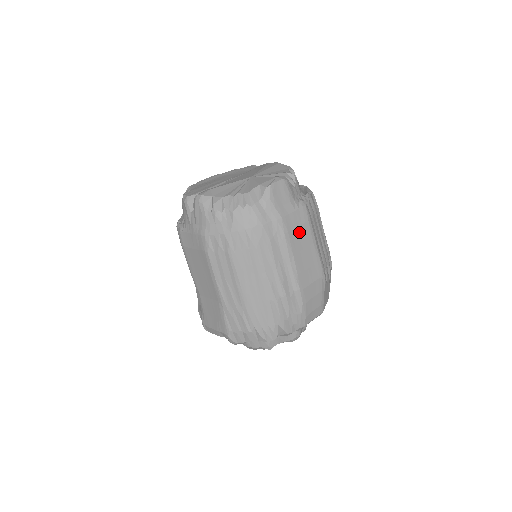
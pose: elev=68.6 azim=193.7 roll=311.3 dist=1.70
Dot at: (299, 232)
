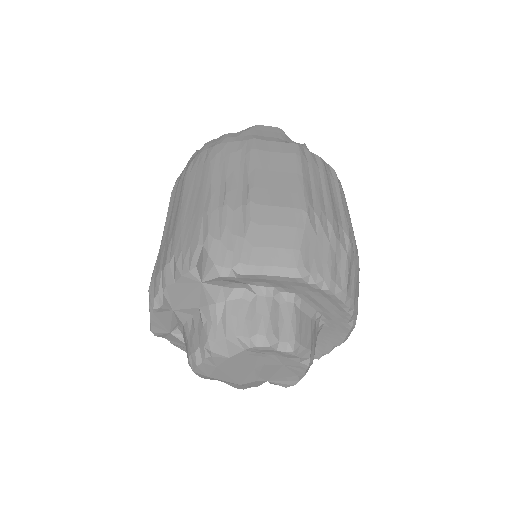
Dot at: (276, 157)
